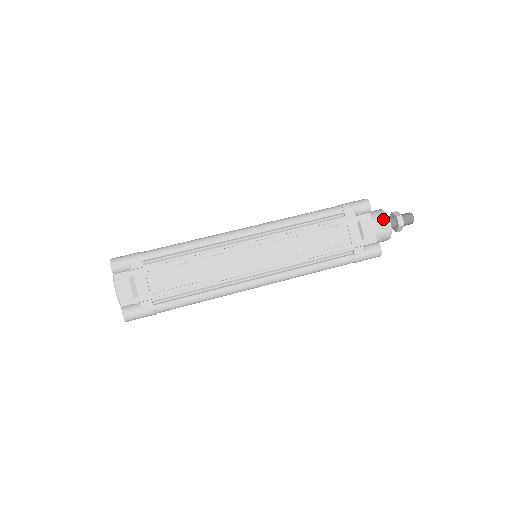
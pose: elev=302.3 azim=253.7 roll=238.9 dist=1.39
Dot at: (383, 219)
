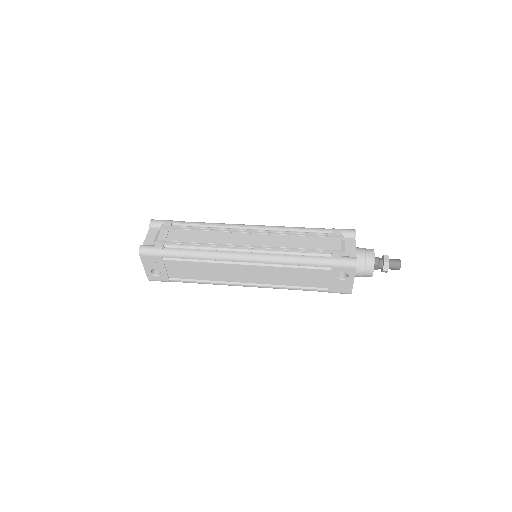
Dot at: (368, 250)
